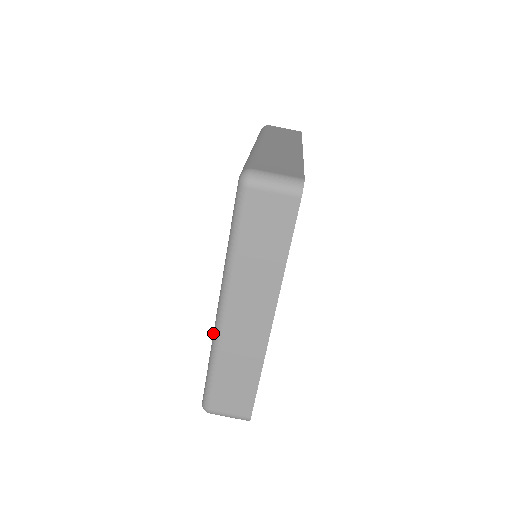
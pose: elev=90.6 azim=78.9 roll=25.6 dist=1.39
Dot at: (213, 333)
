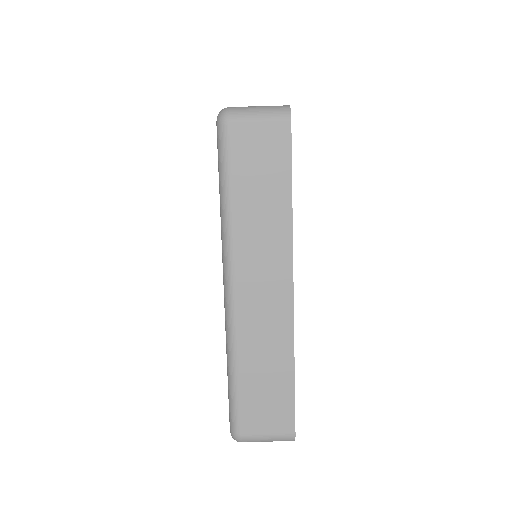
Dot at: (225, 326)
